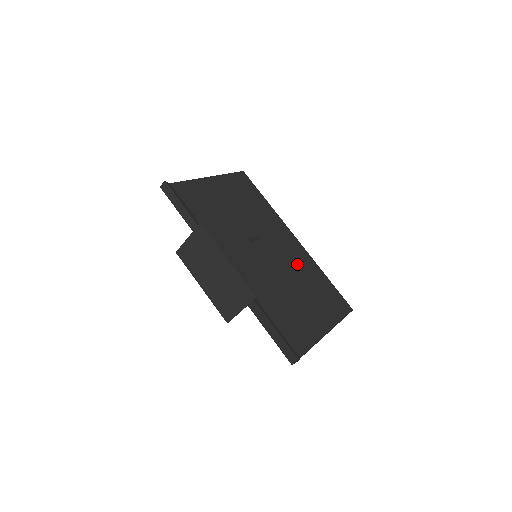
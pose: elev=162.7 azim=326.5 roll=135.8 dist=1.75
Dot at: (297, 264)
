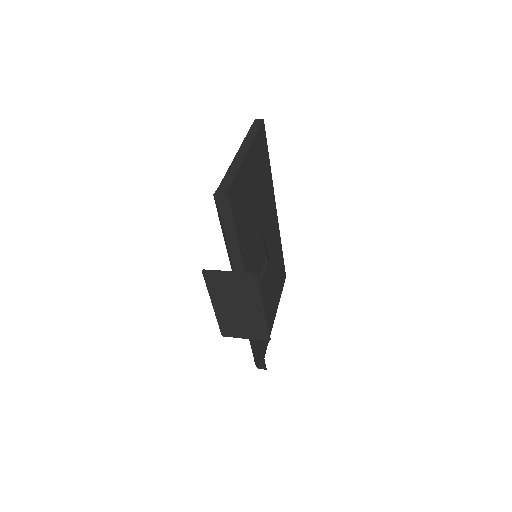
Dot at: (273, 247)
